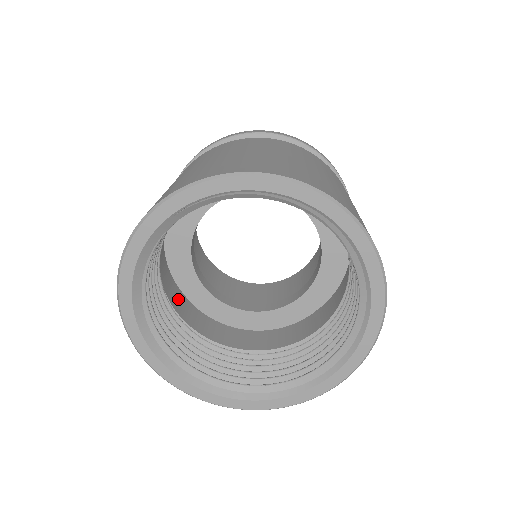
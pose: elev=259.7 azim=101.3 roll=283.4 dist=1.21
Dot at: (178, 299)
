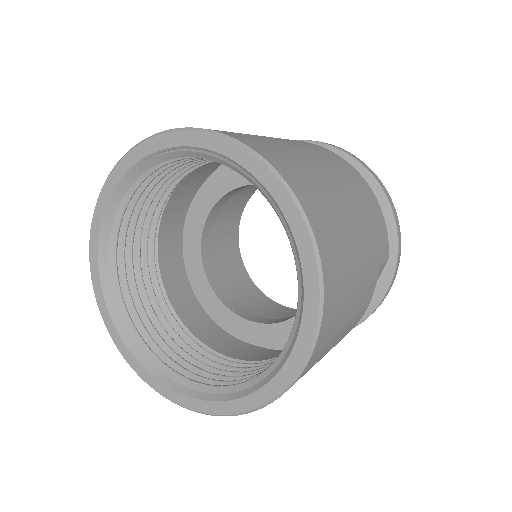
Dot at: (181, 278)
